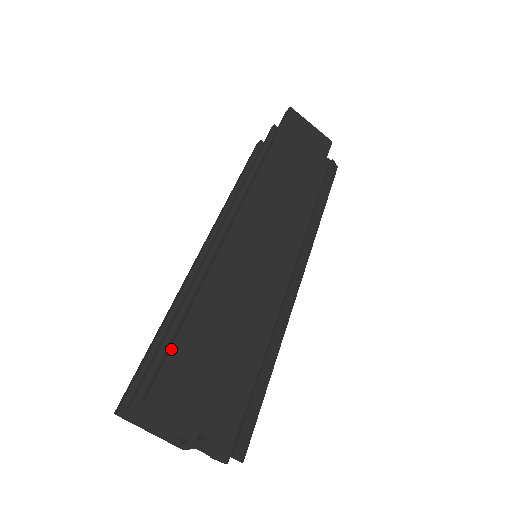
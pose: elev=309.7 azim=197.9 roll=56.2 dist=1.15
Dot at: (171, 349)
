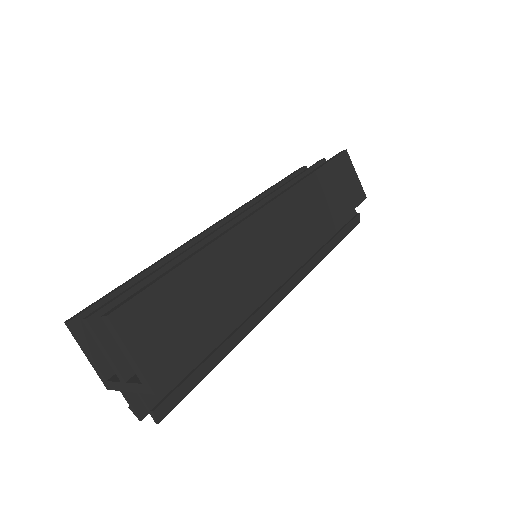
Dot at: (150, 286)
